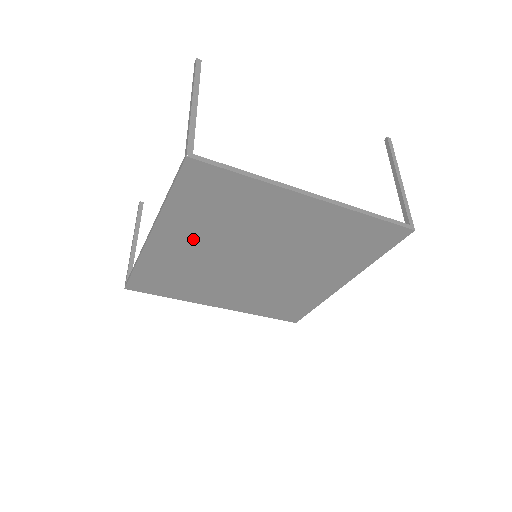
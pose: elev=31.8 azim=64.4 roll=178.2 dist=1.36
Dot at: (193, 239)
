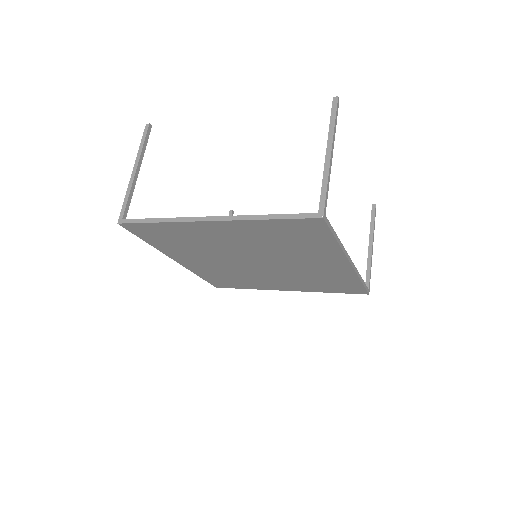
Dot at: (197, 258)
